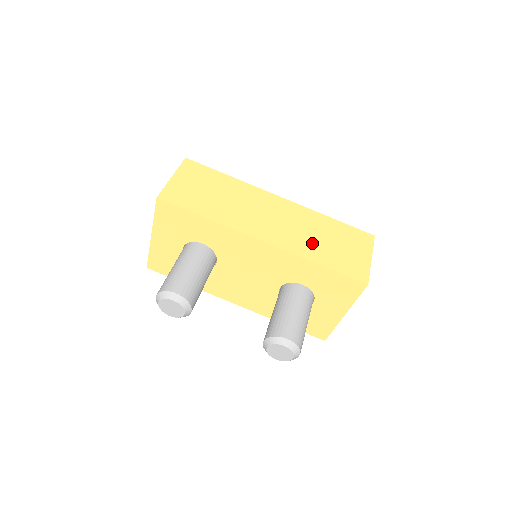
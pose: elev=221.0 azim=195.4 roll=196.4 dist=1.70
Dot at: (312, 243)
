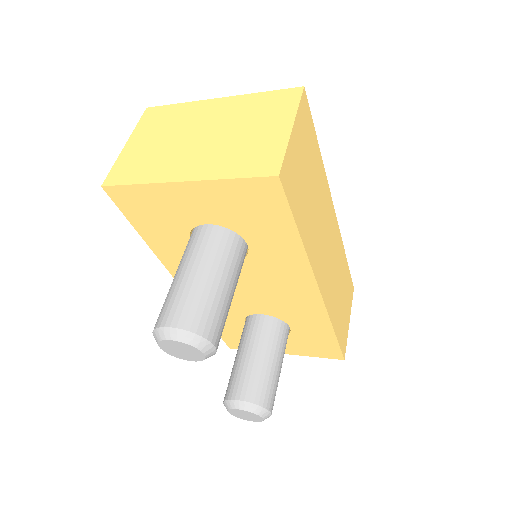
Dot at: (337, 298)
